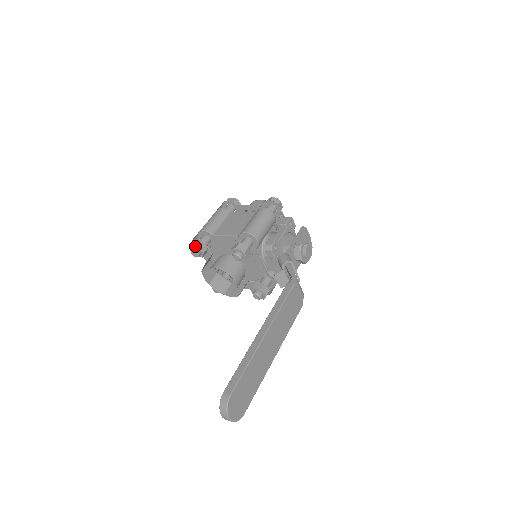
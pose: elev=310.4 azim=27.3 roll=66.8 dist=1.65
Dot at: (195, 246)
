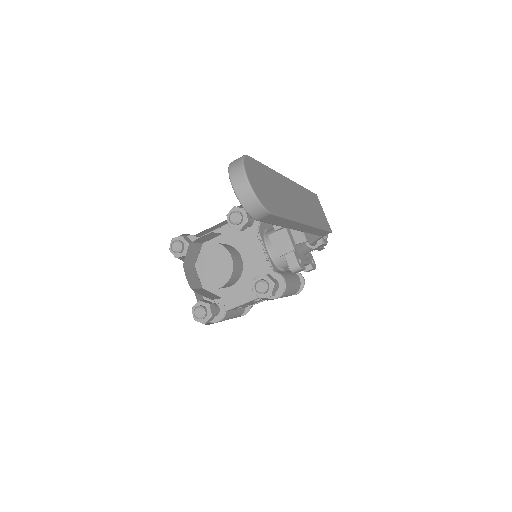
Dot at: (178, 237)
